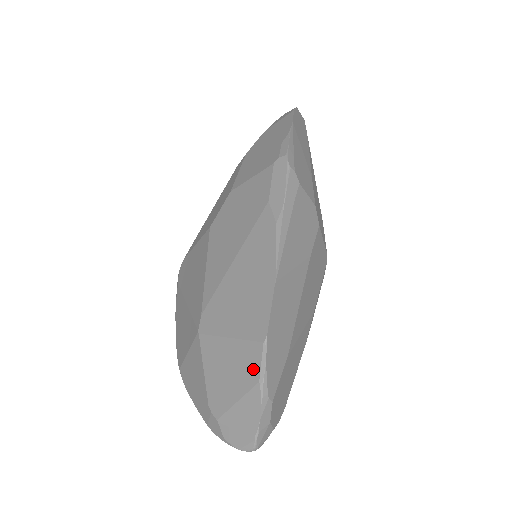
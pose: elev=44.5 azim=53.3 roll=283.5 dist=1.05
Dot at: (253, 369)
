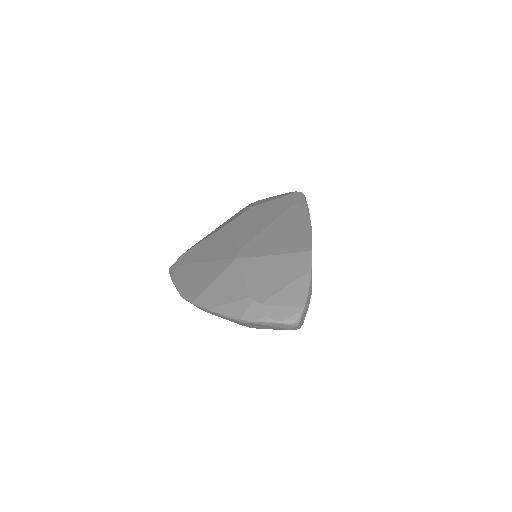
Dot at: (301, 266)
